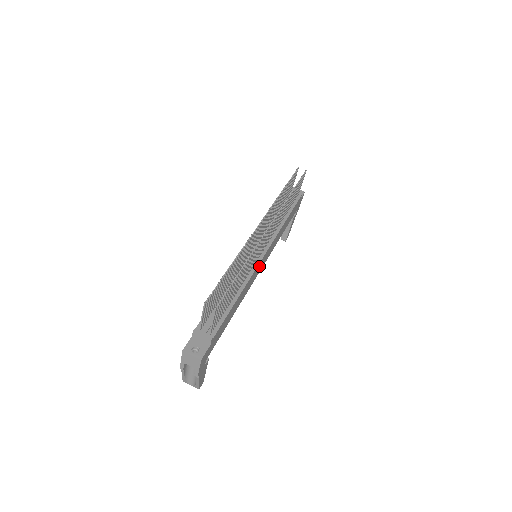
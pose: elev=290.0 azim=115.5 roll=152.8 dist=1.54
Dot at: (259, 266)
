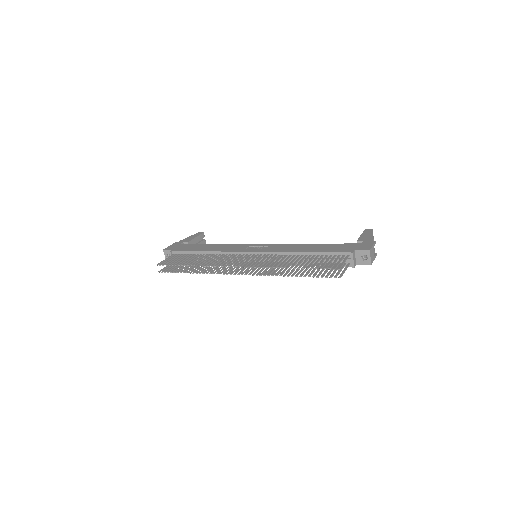
Dot at: occluded
